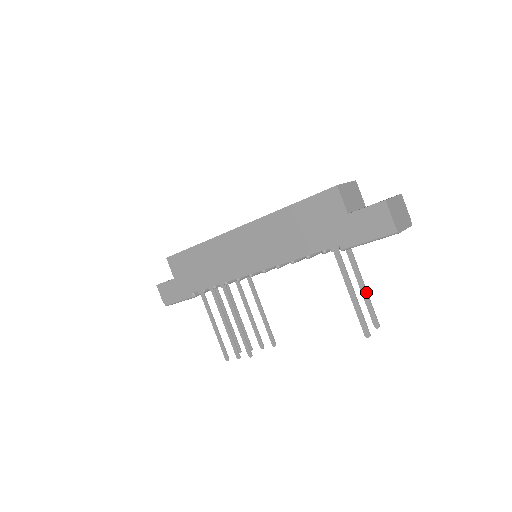
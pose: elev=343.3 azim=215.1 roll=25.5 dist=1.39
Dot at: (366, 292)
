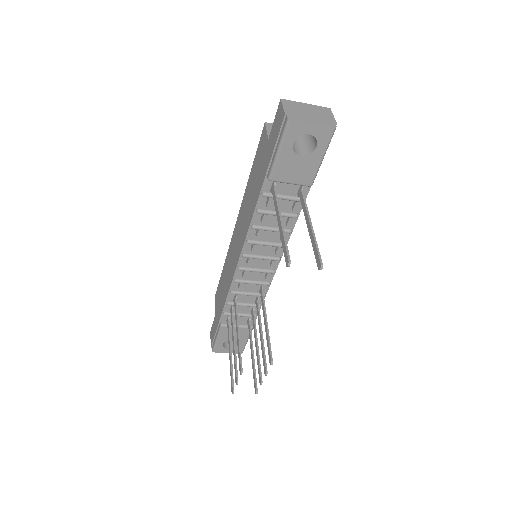
Dot at: (311, 230)
